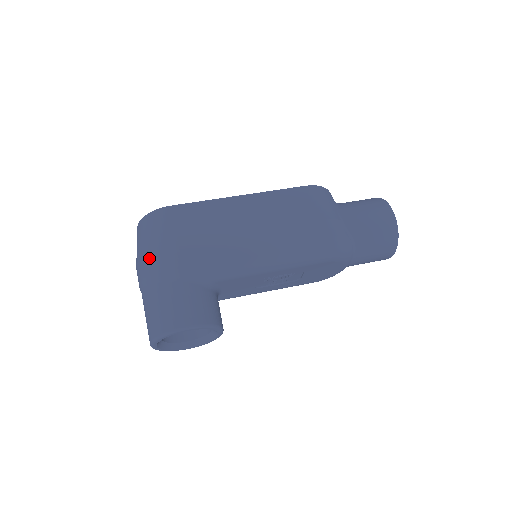
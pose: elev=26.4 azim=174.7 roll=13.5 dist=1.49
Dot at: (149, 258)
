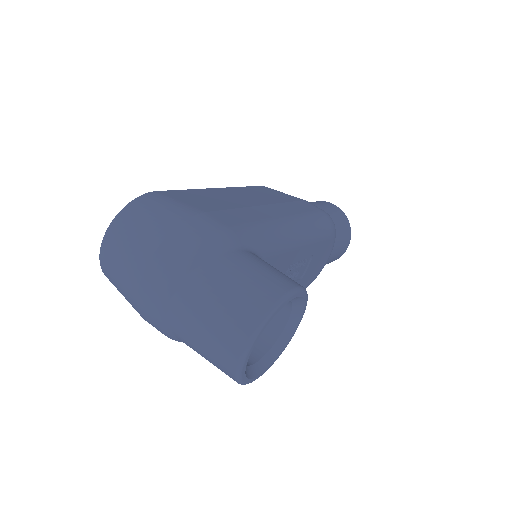
Dot at: (179, 235)
